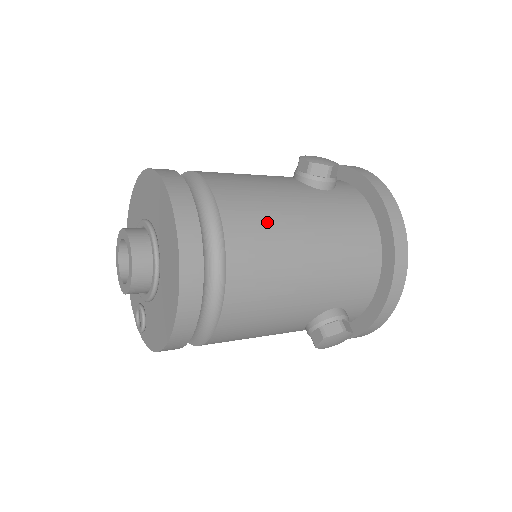
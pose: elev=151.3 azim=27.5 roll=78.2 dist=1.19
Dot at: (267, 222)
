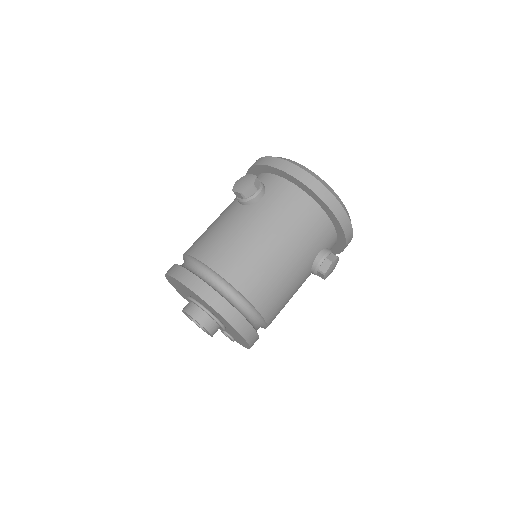
Dot at: (246, 256)
